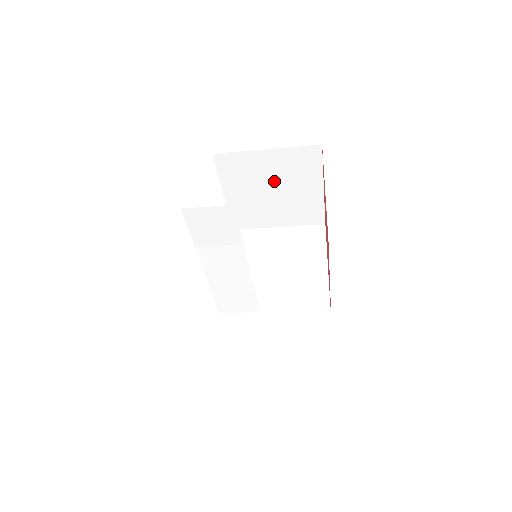
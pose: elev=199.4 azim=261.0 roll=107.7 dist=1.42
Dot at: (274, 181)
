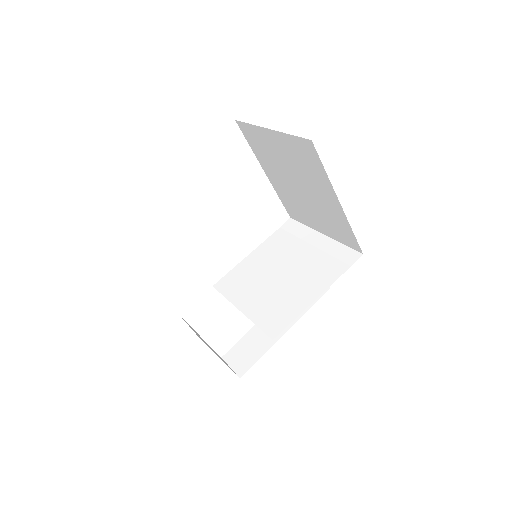
Dot at: occluded
